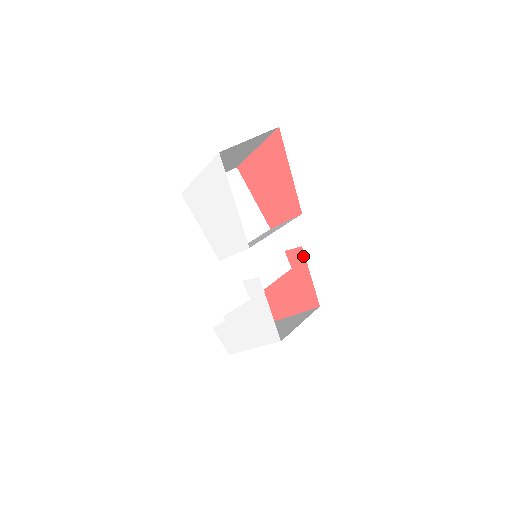
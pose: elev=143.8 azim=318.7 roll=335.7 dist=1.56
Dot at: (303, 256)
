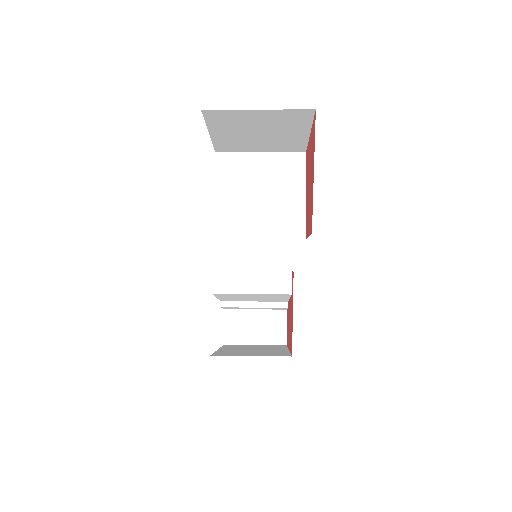
Dot at: occluded
